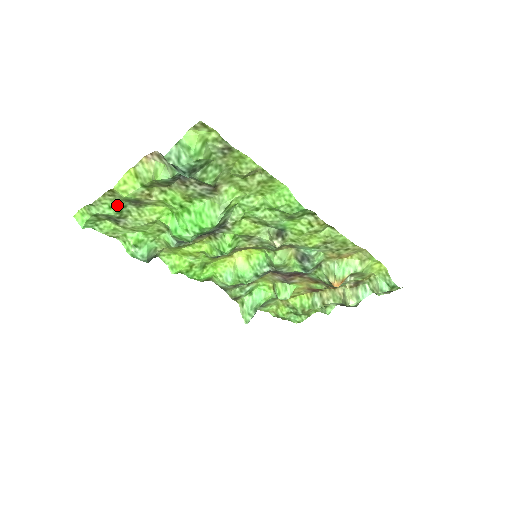
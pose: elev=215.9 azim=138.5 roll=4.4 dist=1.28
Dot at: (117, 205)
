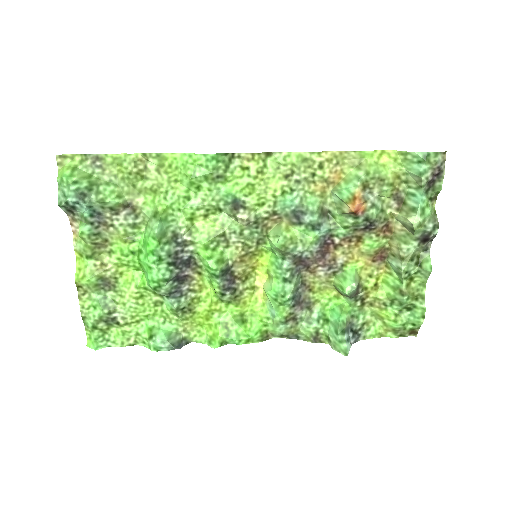
Dot at: (97, 300)
